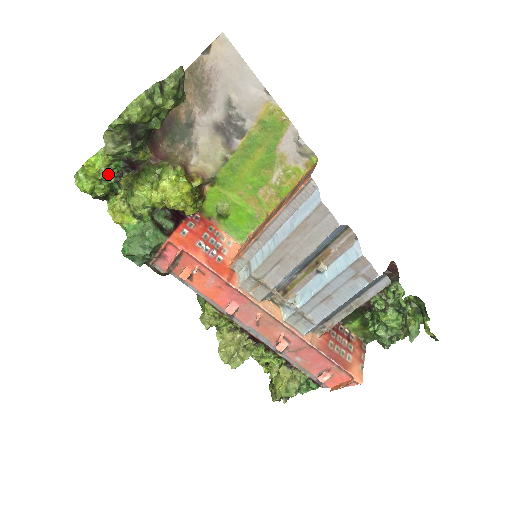
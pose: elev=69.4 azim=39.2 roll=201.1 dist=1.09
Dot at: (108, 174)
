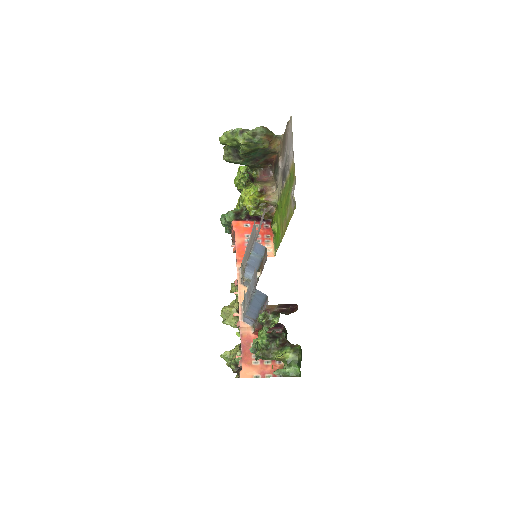
Dot at: (244, 179)
